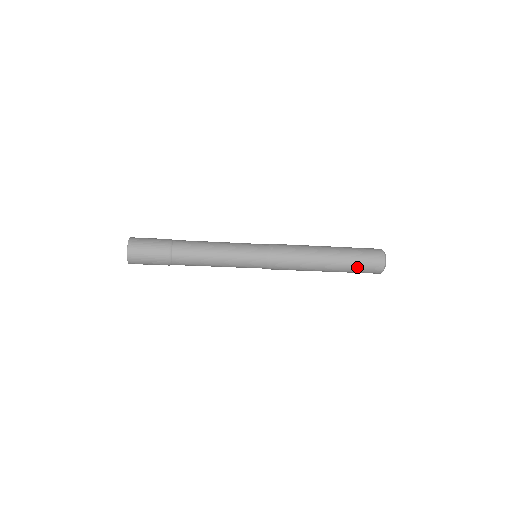
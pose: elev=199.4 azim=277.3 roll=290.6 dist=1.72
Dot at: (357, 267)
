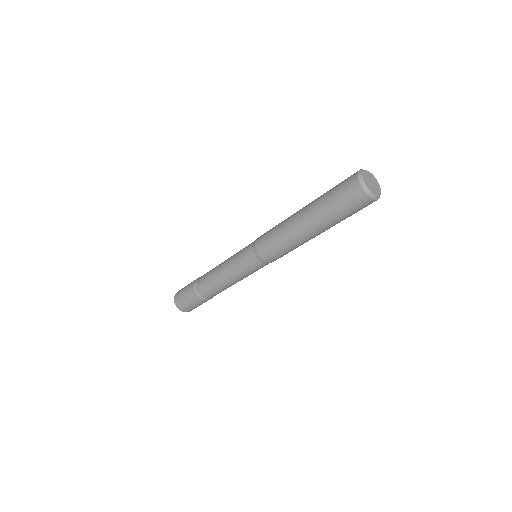
Dot at: (337, 212)
